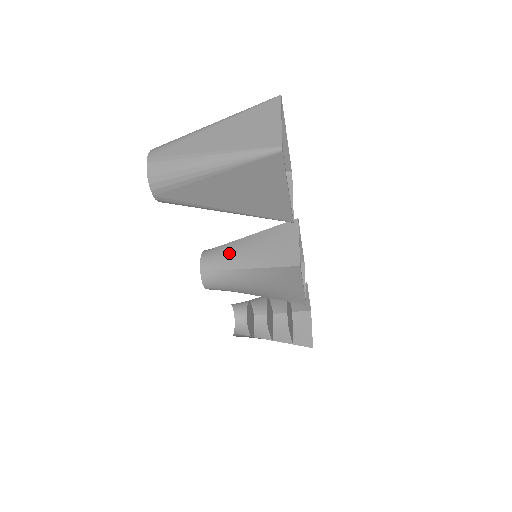
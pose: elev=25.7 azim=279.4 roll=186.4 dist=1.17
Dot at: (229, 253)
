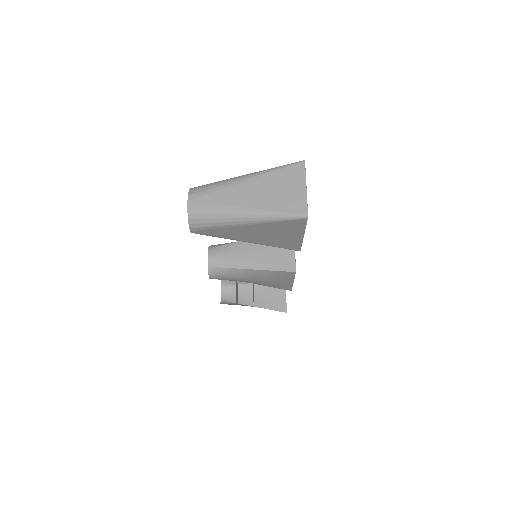
Dot at: (234, 253)
